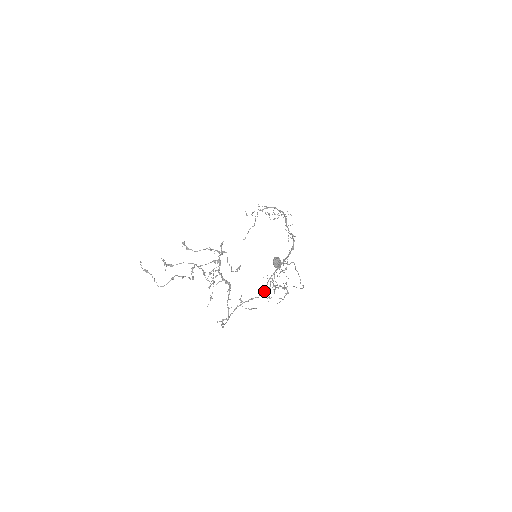
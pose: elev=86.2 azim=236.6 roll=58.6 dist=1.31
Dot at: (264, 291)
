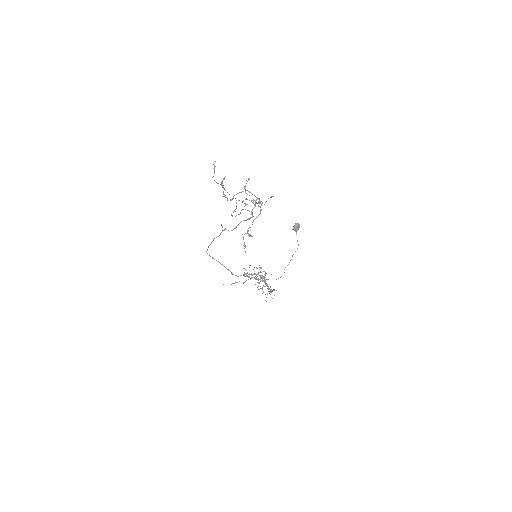
Dot at: (245, 269)
